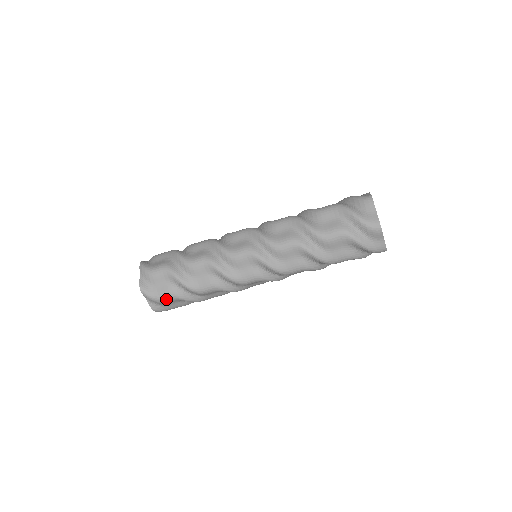
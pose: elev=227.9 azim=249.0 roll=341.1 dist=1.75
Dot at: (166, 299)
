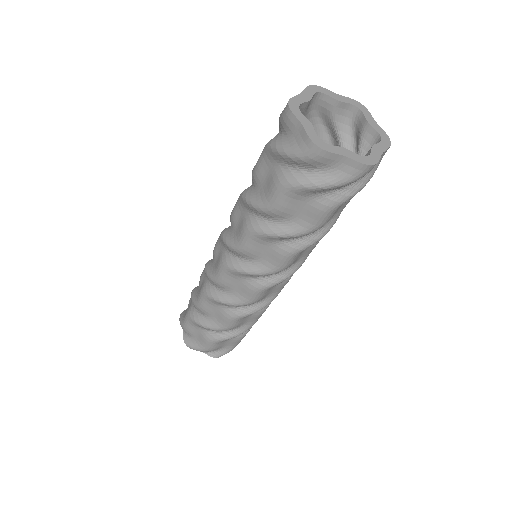
Dot at: (211, 346)
